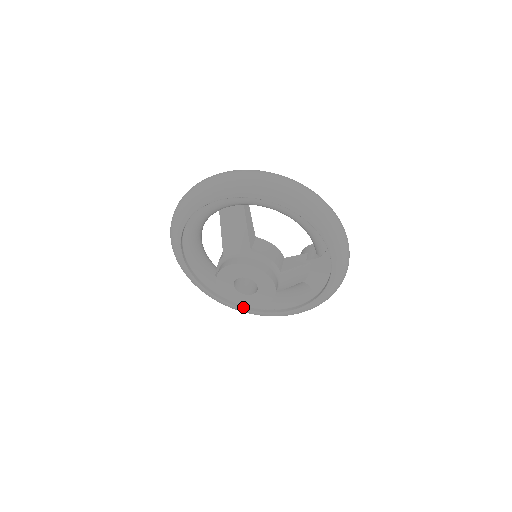
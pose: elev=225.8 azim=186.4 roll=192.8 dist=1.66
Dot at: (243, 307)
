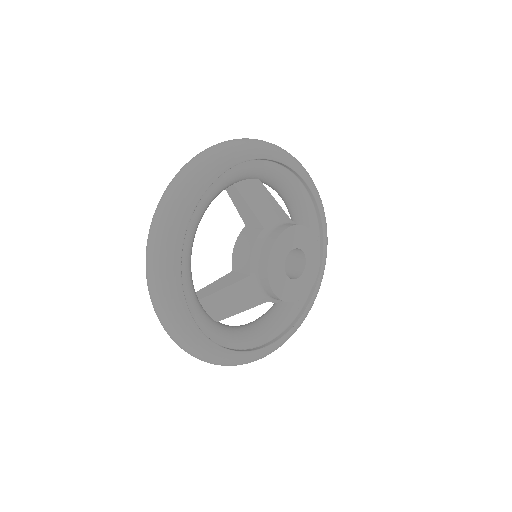
Dot at: (230, 349)
